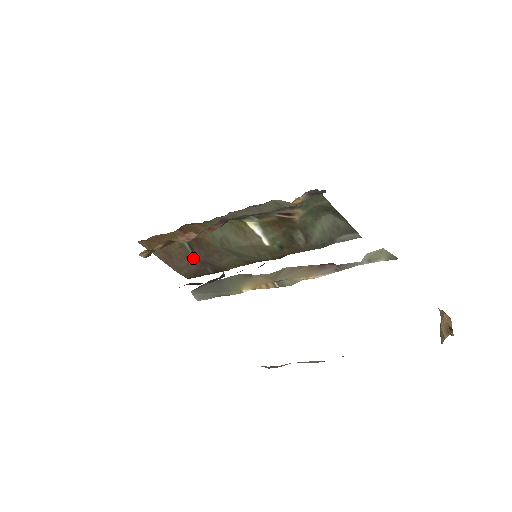
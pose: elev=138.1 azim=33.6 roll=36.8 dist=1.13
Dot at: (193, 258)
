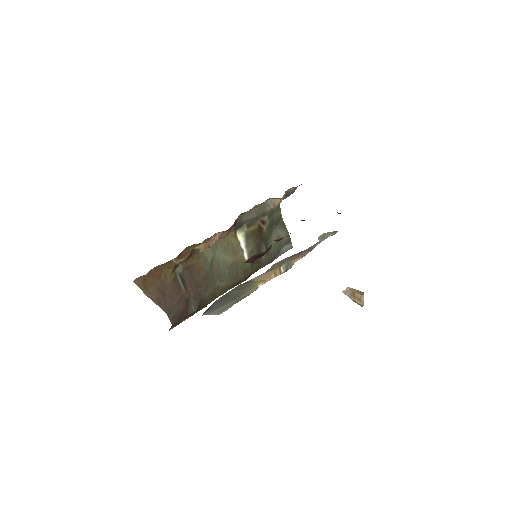
Dot at: (183, 293)
